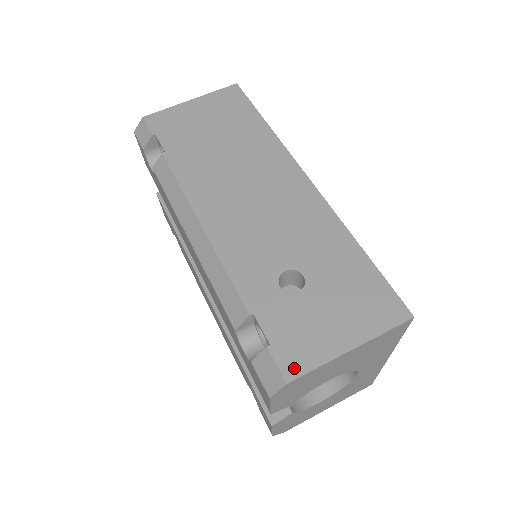
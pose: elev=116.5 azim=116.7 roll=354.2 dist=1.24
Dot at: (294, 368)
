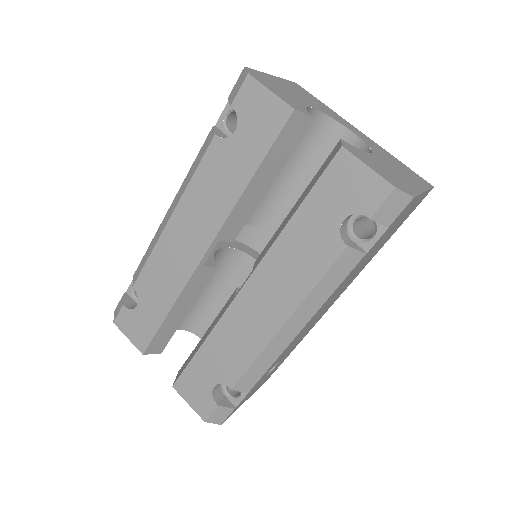
Dot at: occluded
